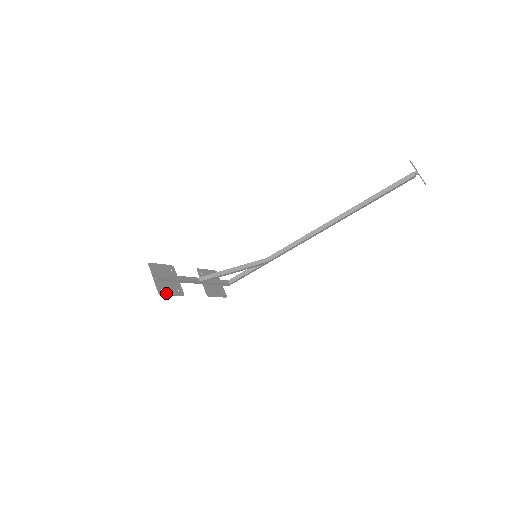
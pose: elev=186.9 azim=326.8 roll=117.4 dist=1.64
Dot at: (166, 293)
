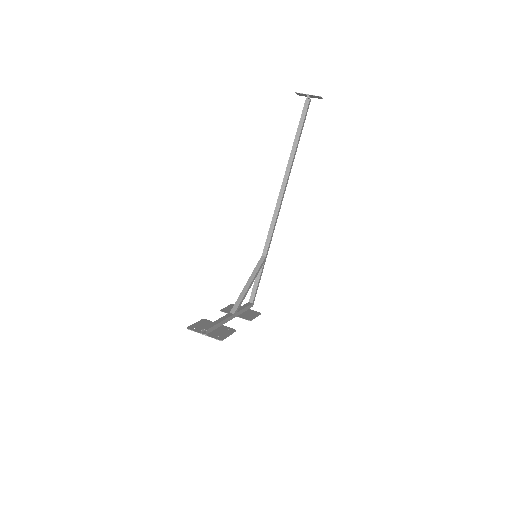
Dot at: (224, 337)
